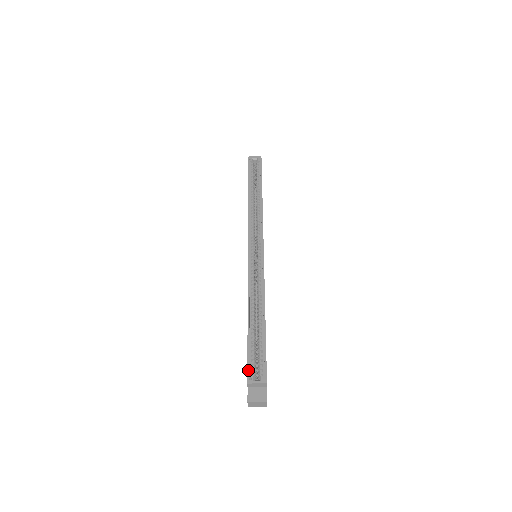
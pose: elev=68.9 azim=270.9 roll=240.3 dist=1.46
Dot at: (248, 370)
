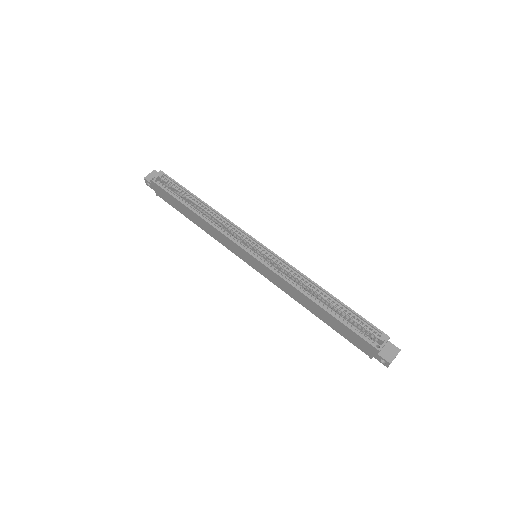
Dot at: (368, 342)
